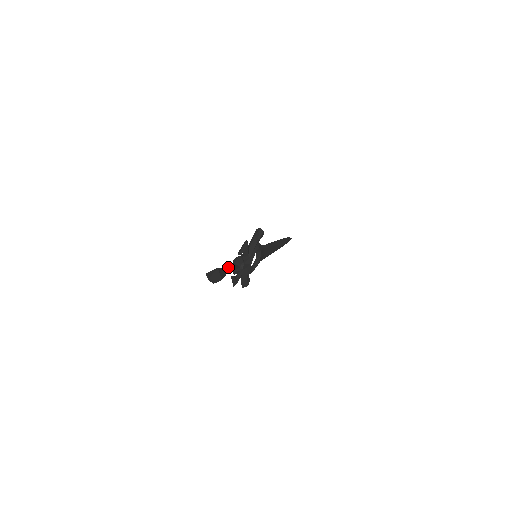
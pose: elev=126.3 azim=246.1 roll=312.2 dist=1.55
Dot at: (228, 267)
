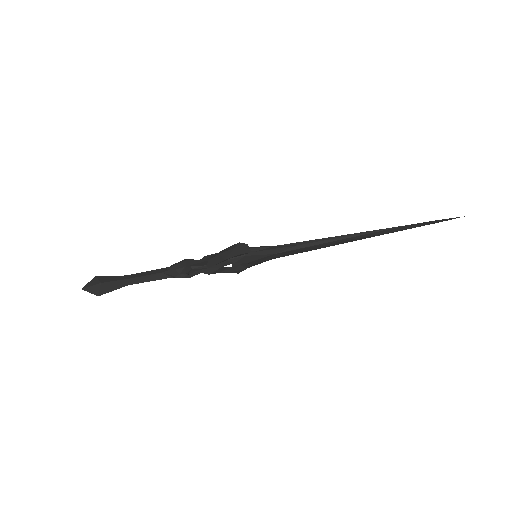
Dot at: (138, 278)
